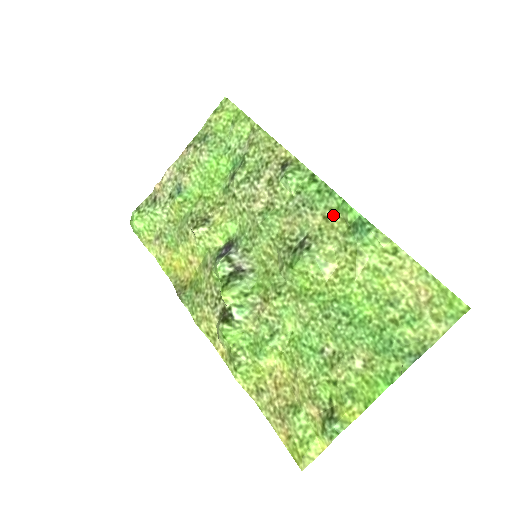
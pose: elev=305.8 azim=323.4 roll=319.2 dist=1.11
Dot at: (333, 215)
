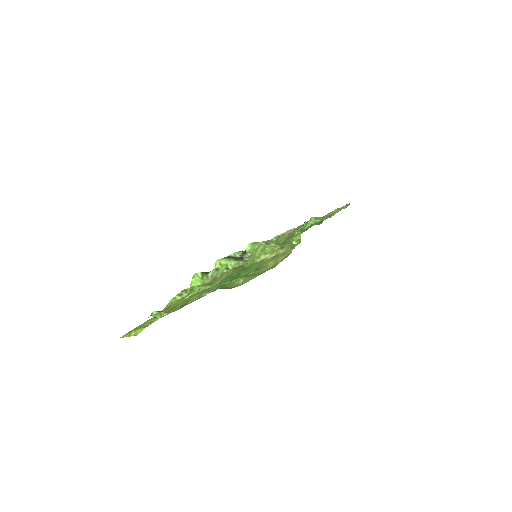
Dot at: occluded
